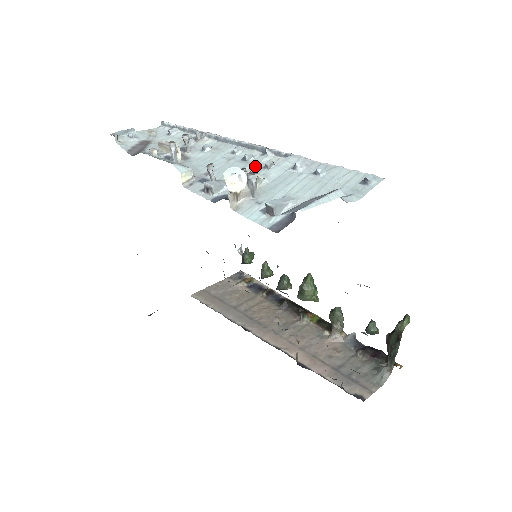
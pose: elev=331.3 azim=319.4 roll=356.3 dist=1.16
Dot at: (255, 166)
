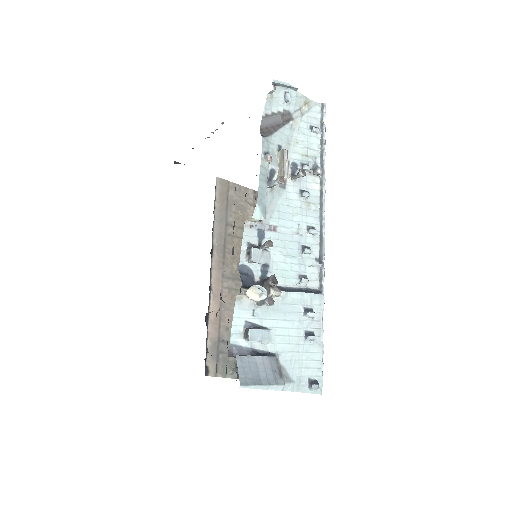
Dot at: (299, 266)
